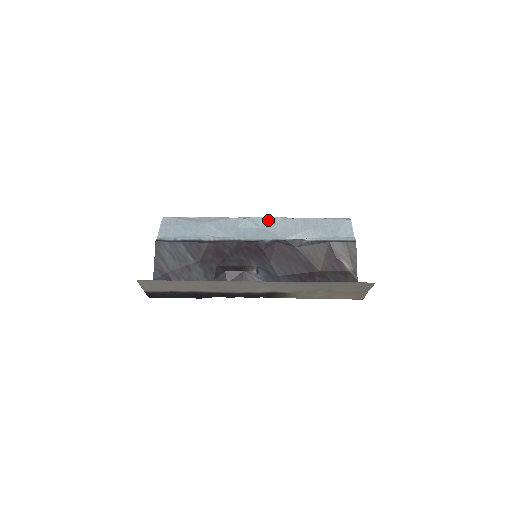
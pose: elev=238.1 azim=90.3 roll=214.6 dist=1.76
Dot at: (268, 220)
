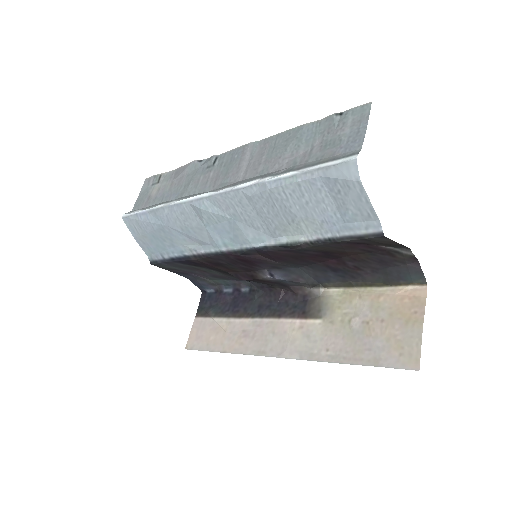
Dot at: (229, 201)
